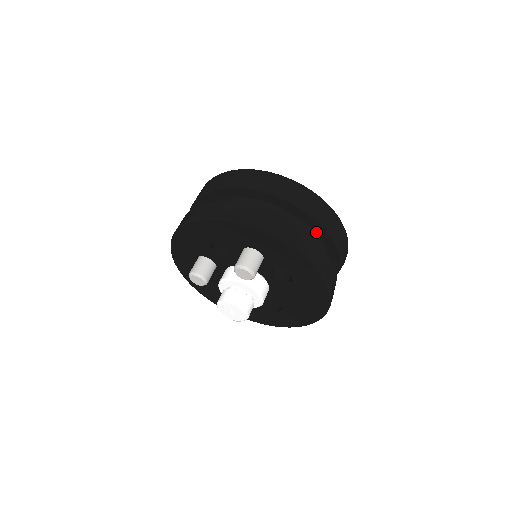
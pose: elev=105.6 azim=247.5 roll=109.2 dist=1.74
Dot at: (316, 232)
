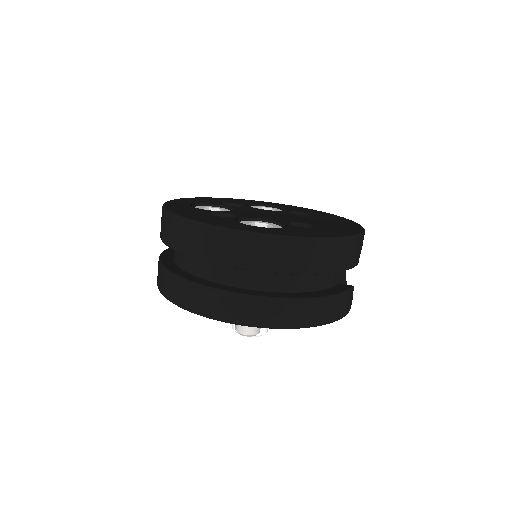
Dot at: occluded
